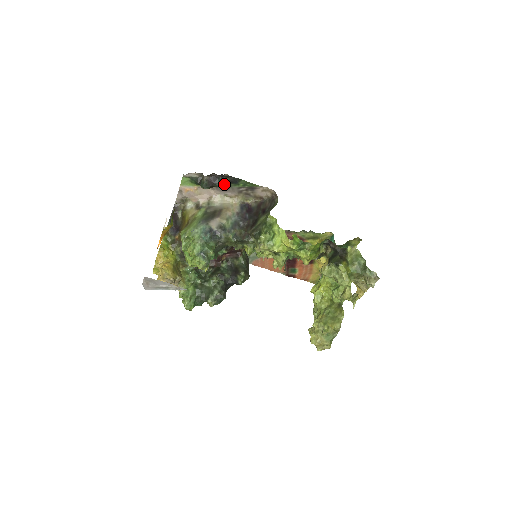
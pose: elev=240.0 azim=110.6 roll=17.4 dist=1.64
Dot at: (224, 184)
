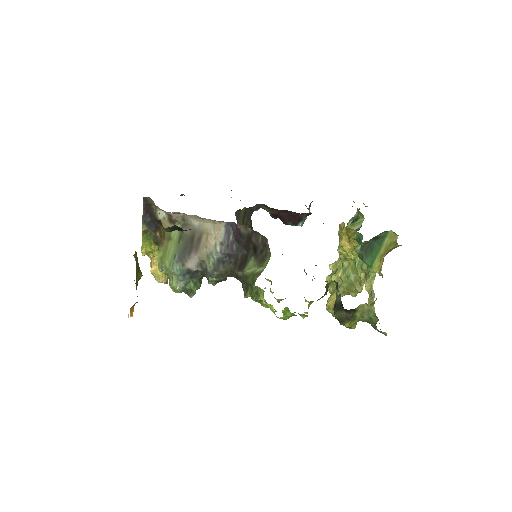
Dot at: occluded
